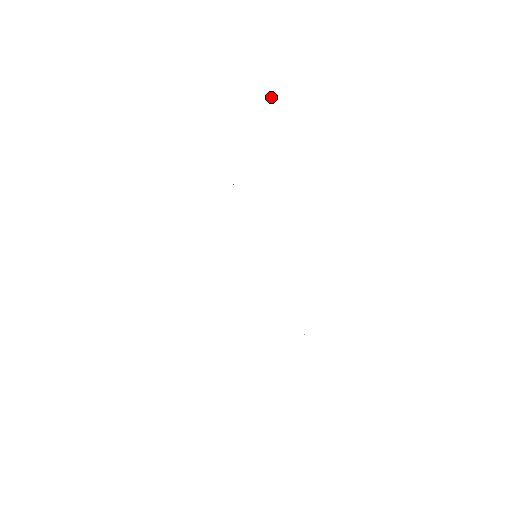
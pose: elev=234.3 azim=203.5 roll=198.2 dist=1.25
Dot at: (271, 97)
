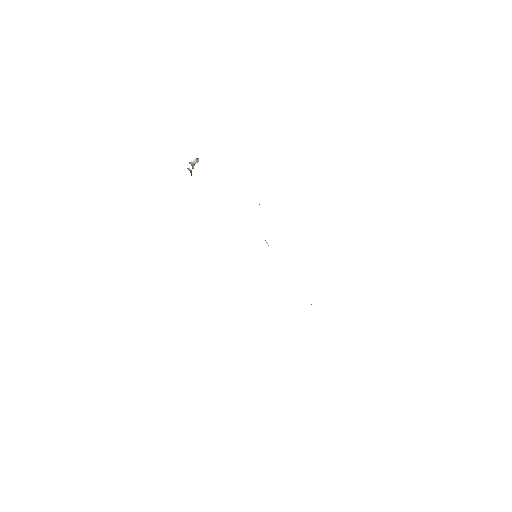
Dot at: (192, 161)
